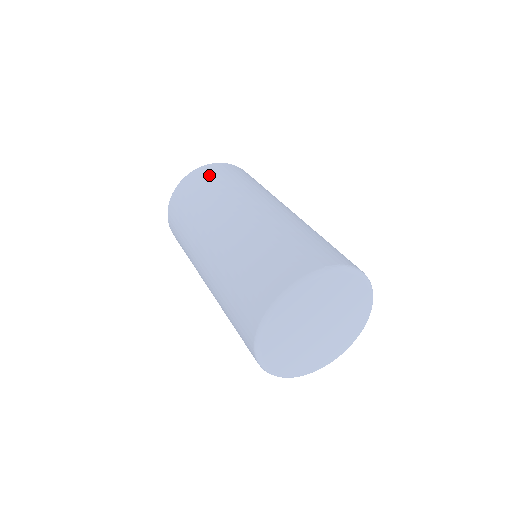
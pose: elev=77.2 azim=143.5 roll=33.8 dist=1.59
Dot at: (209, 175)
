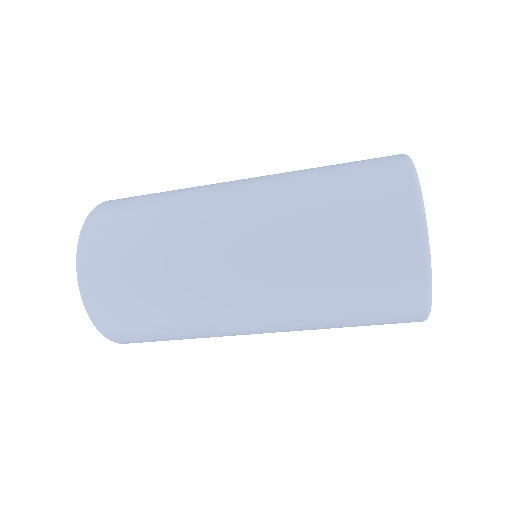
Dot at: (114, 285)
